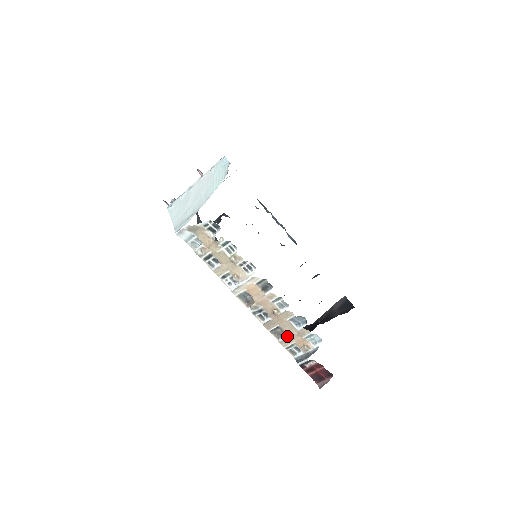
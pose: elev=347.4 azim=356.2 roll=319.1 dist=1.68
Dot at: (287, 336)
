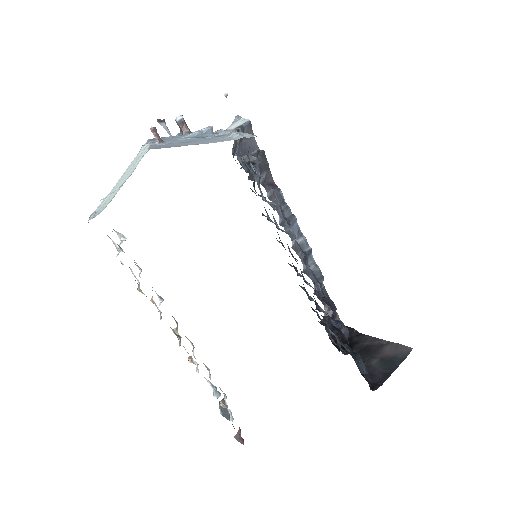
Dot at: occluded
